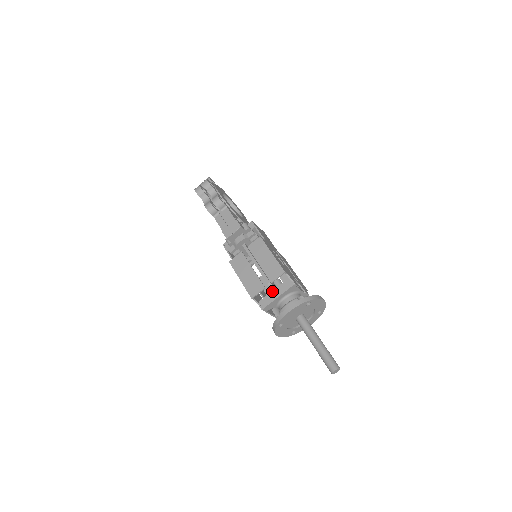
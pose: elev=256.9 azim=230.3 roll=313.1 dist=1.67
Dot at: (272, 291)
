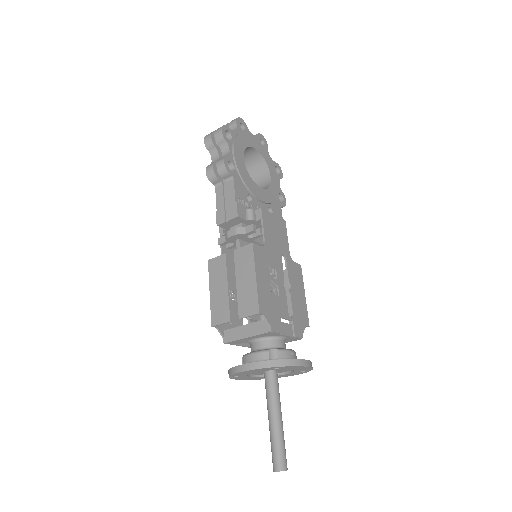
Dot at: (243, 325)
